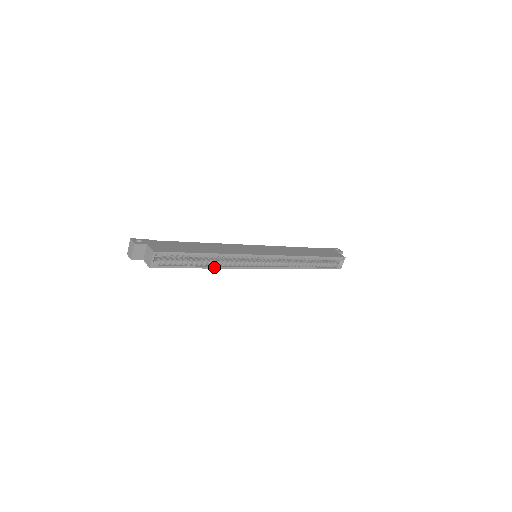
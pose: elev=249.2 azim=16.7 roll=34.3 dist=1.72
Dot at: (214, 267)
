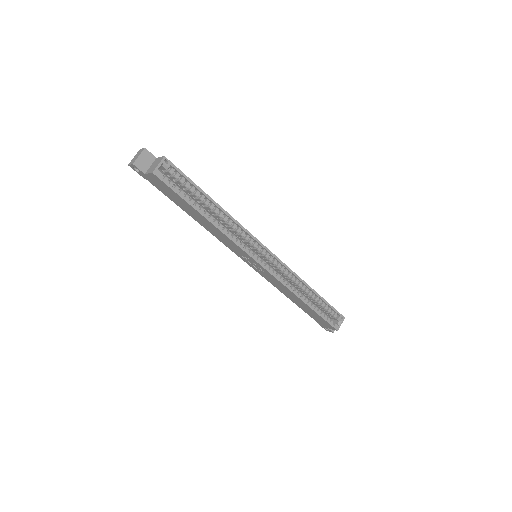
Dot at: (215, 225)
